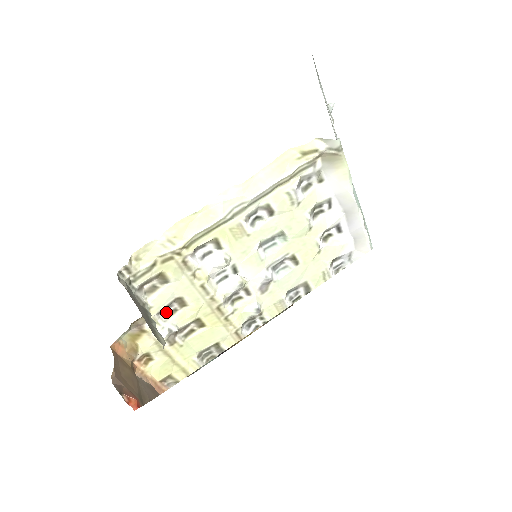
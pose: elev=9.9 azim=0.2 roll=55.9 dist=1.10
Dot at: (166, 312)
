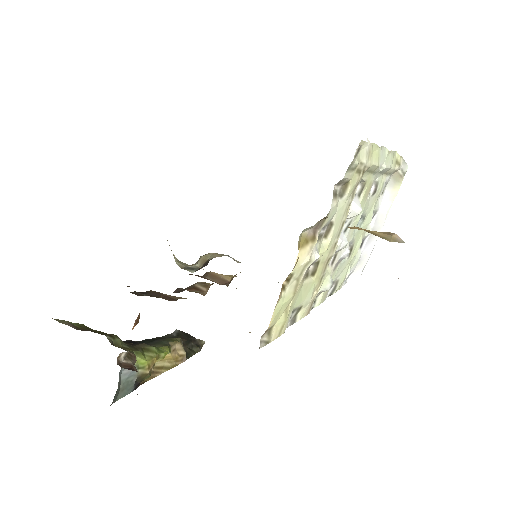
Dot at: occluded
